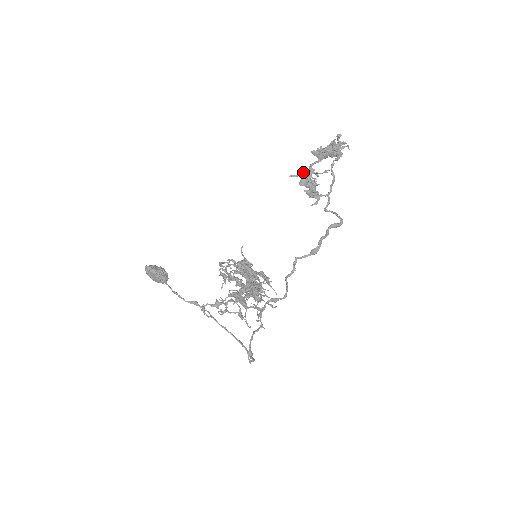
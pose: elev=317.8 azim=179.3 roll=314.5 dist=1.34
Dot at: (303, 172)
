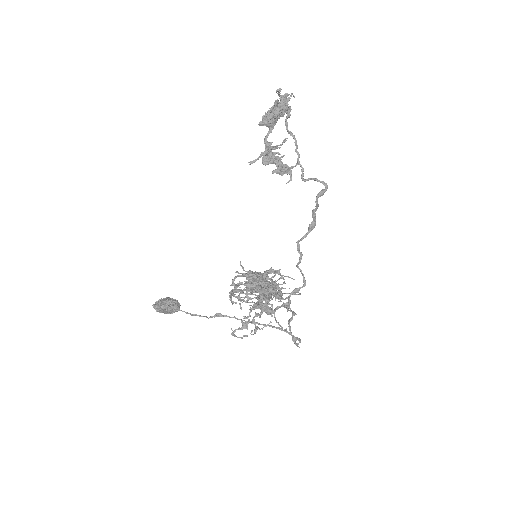
Dot at: (261, 152)
